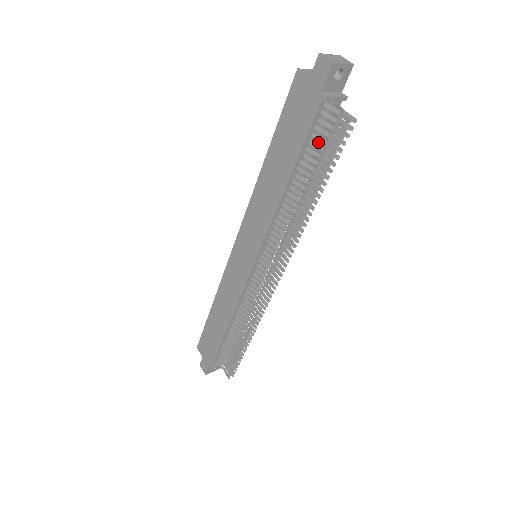
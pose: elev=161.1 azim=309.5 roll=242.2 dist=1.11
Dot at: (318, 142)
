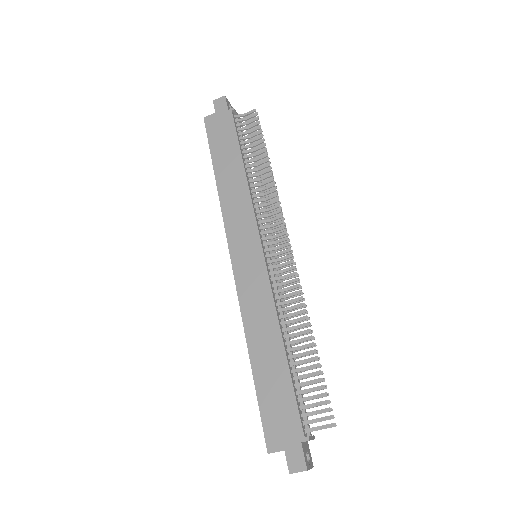
Dot at: occluded
